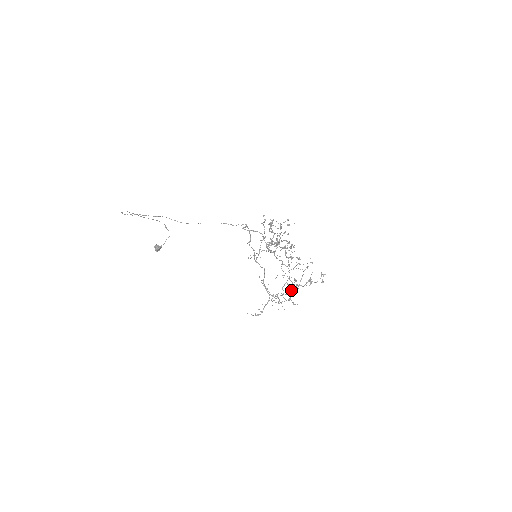
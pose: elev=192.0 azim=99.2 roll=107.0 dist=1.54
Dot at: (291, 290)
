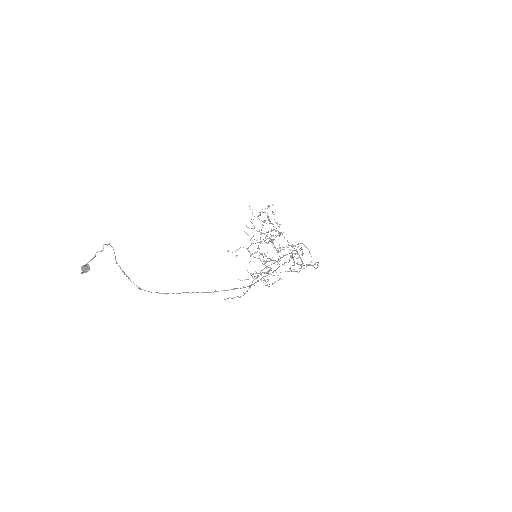
Dot at: occluded
